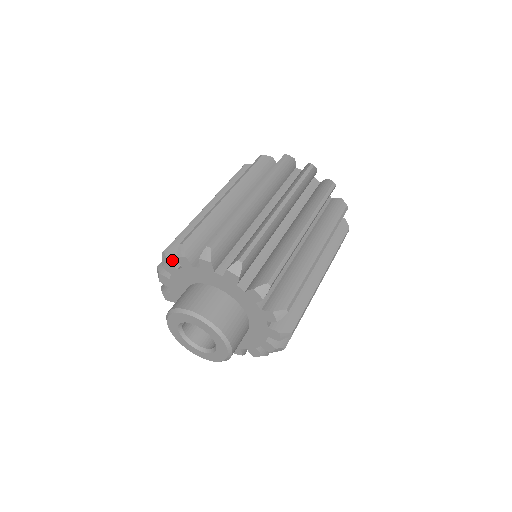
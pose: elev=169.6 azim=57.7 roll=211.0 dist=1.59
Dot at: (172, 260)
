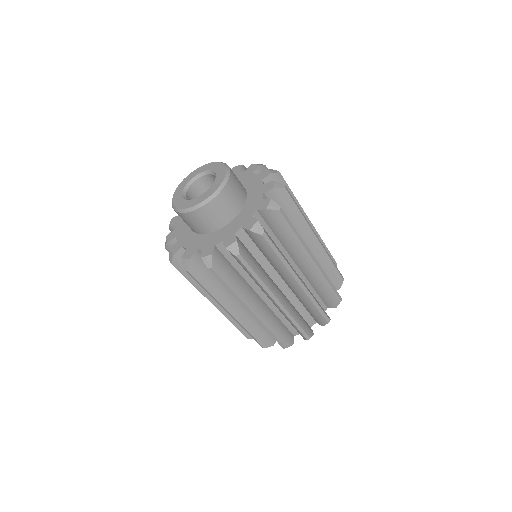
Dot at: occluded
